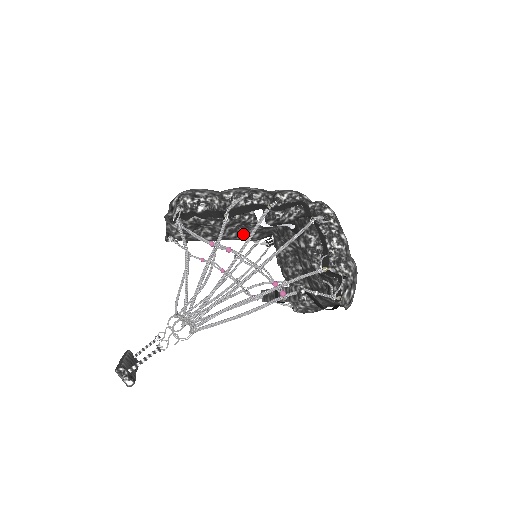
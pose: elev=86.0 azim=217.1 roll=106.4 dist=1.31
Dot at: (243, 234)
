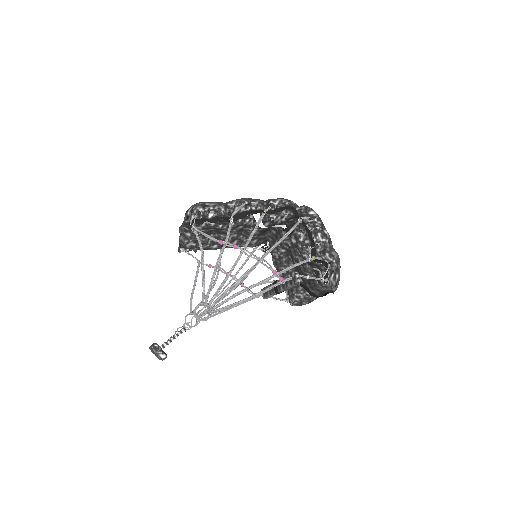
Dot at: (243, 241)
